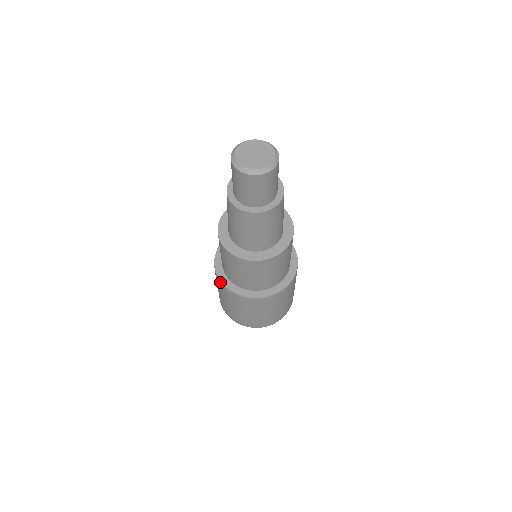
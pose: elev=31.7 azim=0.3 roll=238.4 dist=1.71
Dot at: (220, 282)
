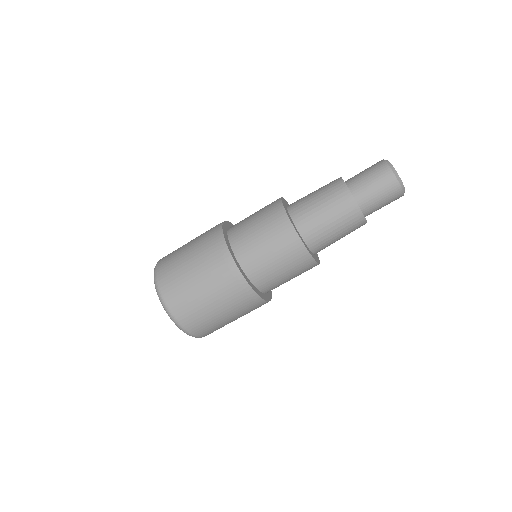
Dot at: (222, 238)
